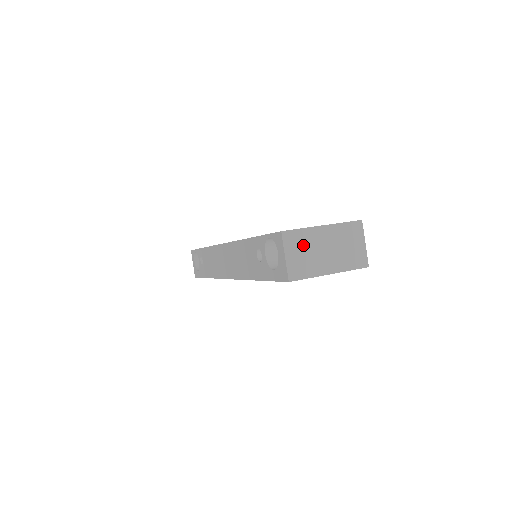
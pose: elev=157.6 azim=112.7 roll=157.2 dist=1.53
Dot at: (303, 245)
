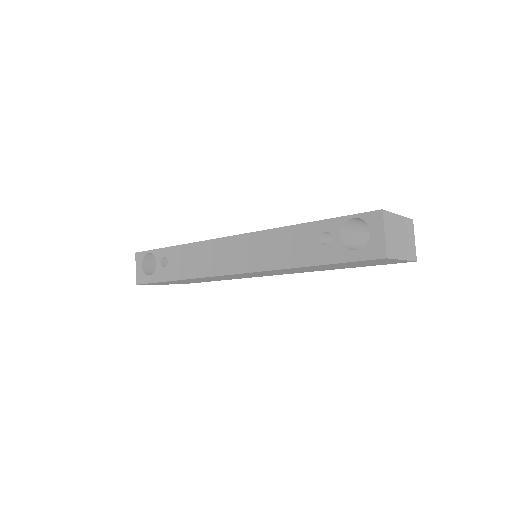
Dot at: (392, 227)
